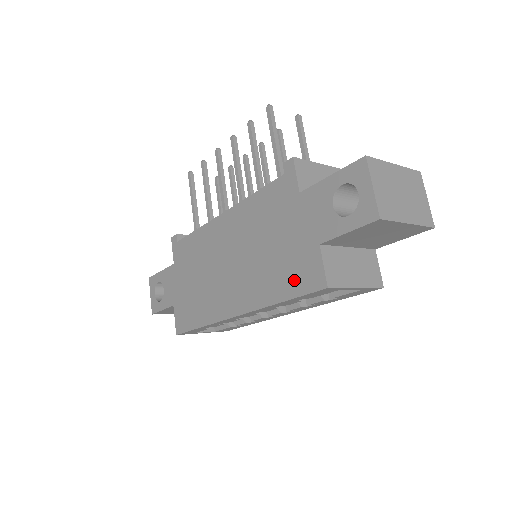
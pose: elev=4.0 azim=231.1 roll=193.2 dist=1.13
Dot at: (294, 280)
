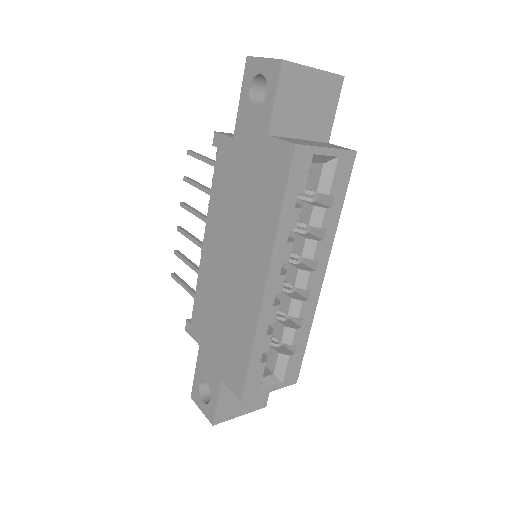
Dot at: (274, 183)
